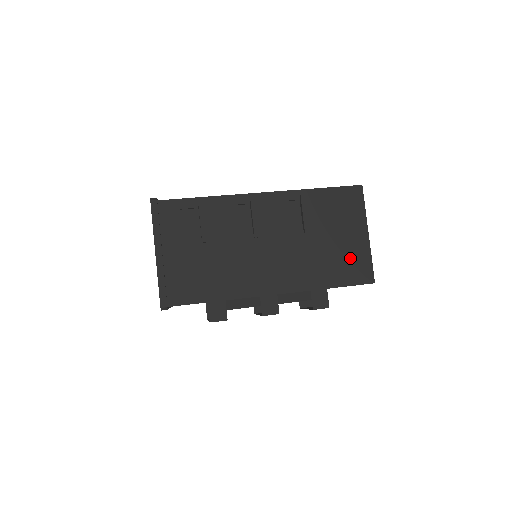
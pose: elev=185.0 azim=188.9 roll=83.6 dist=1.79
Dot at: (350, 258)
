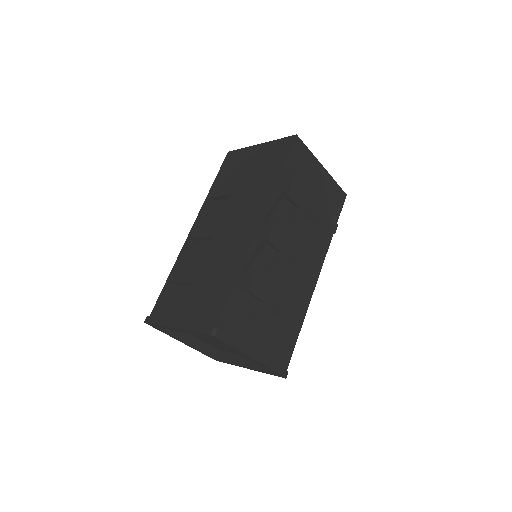
Dot at: (268, 157)
